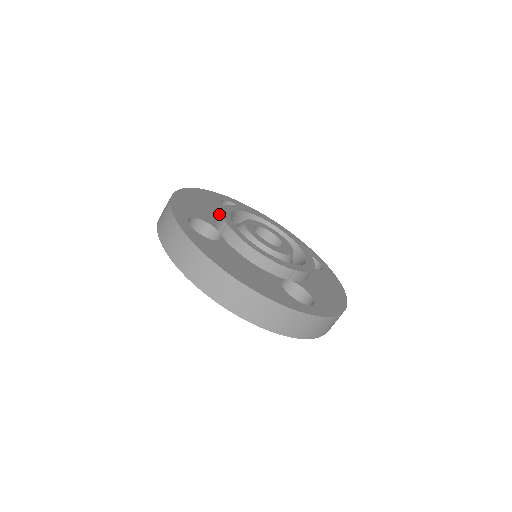
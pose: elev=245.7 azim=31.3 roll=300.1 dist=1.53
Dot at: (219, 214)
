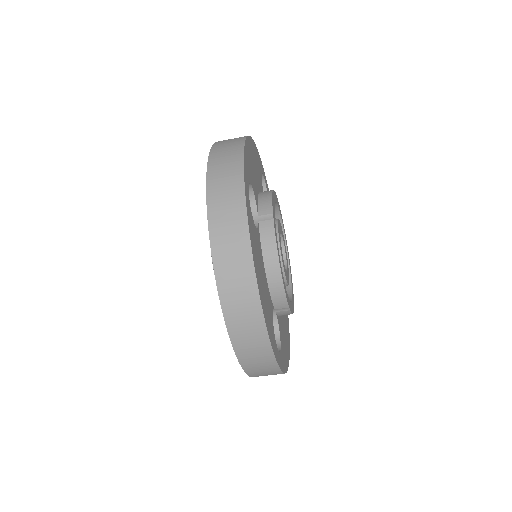
Dot at: (268, 197)
